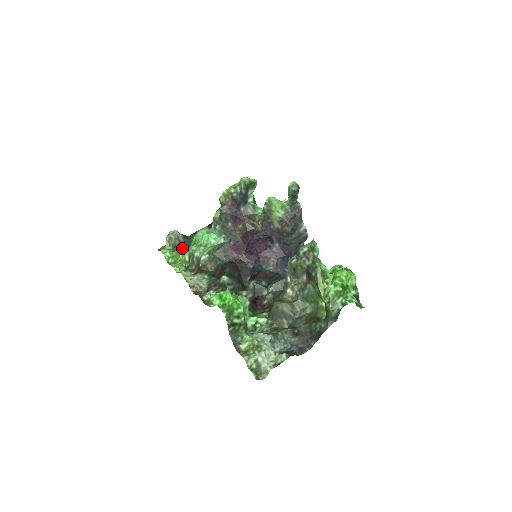
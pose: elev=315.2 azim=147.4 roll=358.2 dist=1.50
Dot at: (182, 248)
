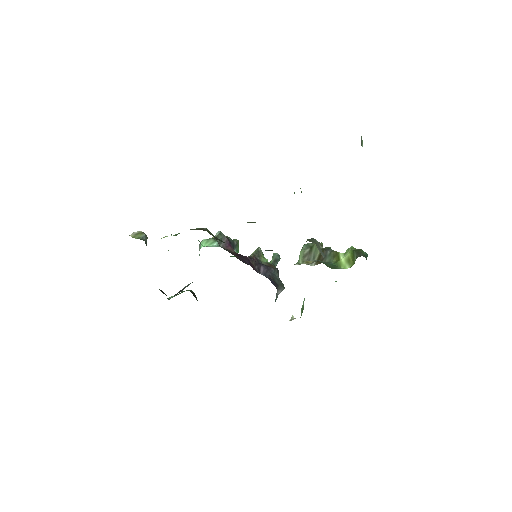
Dot at: occluded
